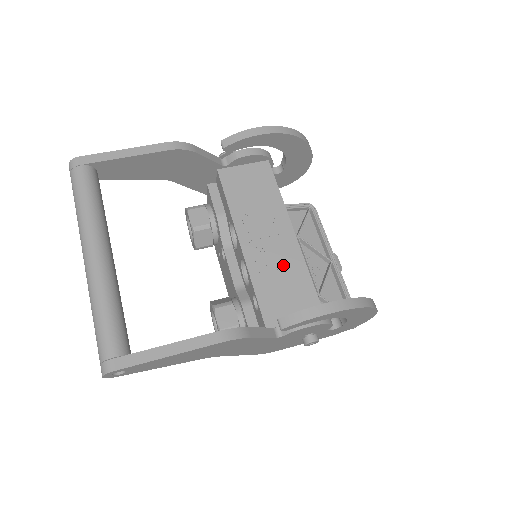
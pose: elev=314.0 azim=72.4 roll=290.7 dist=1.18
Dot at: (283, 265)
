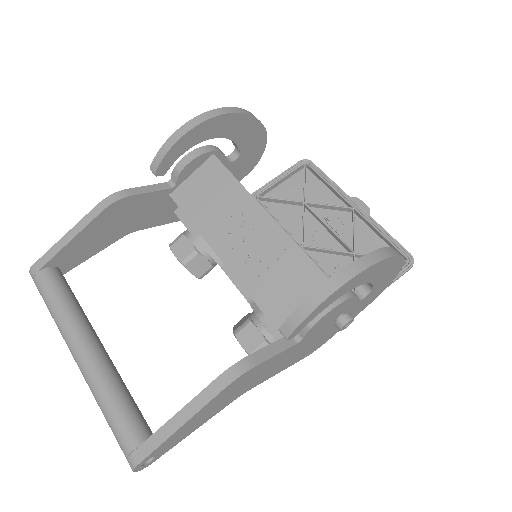
Dot at: (273, 259)
